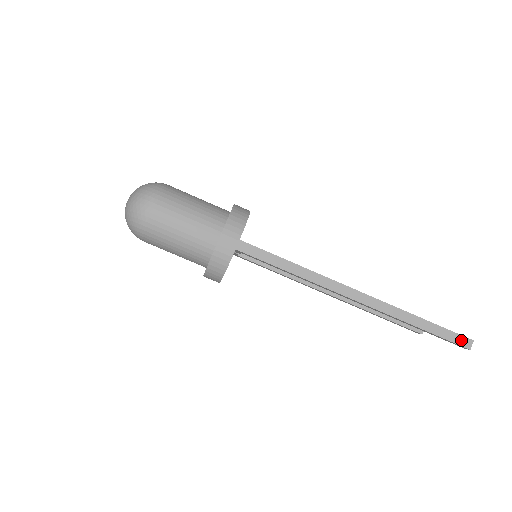
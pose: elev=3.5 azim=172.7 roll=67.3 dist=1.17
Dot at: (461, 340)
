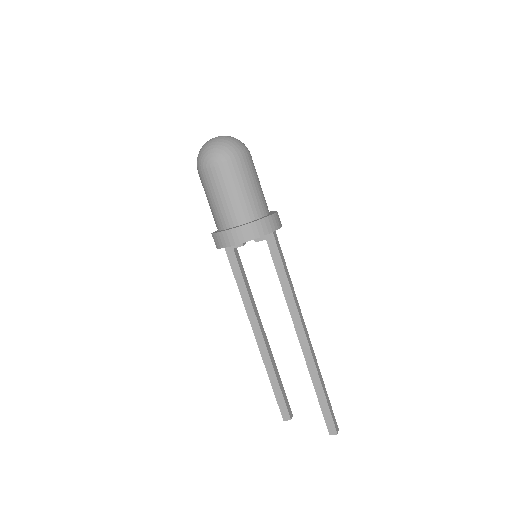
Dot at: (335, 422)
